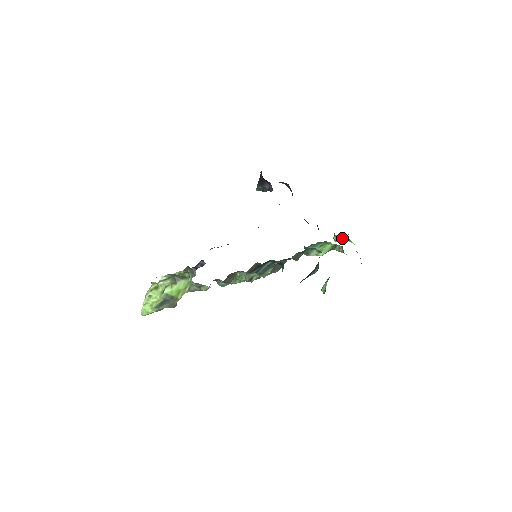
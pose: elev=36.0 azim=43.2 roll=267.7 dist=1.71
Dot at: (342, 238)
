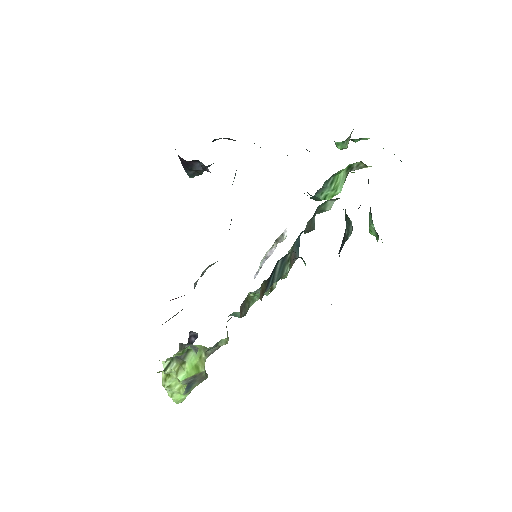
Dot at: (348, 140)
